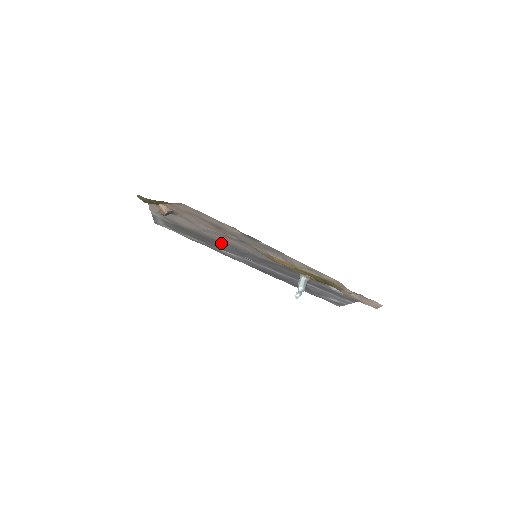
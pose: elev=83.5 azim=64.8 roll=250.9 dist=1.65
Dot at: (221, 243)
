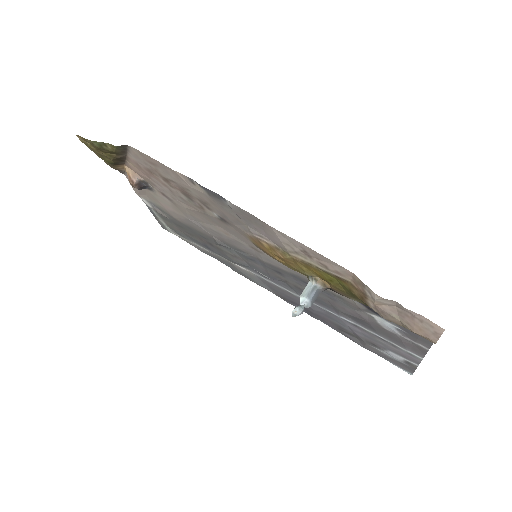
Dot at: (219, 242)
